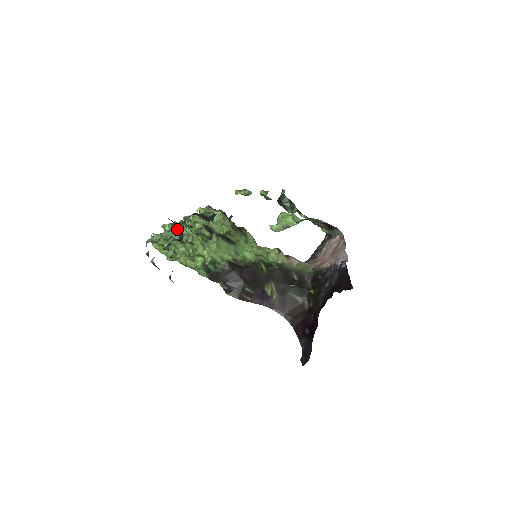
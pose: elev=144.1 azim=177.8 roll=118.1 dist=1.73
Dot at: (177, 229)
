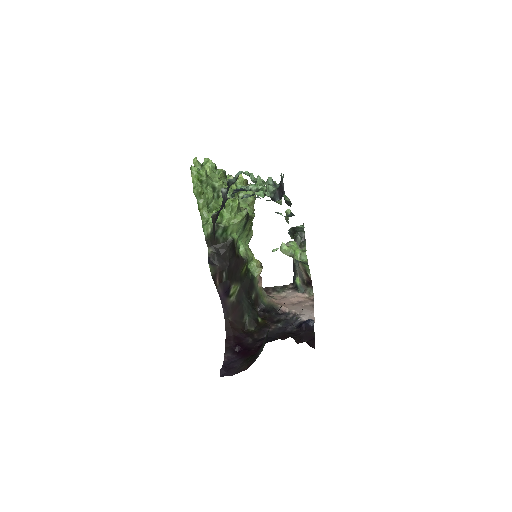
Dot at: (277, 189)
